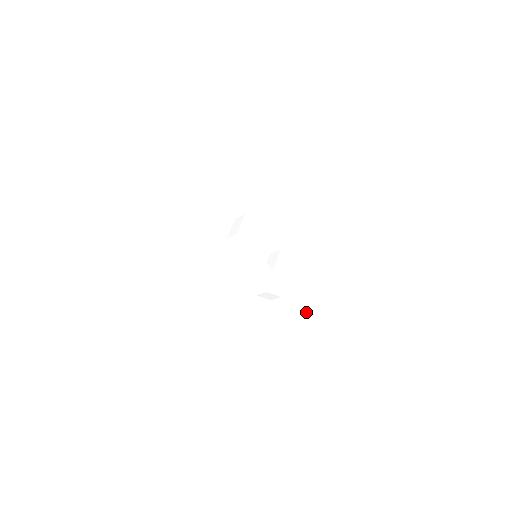
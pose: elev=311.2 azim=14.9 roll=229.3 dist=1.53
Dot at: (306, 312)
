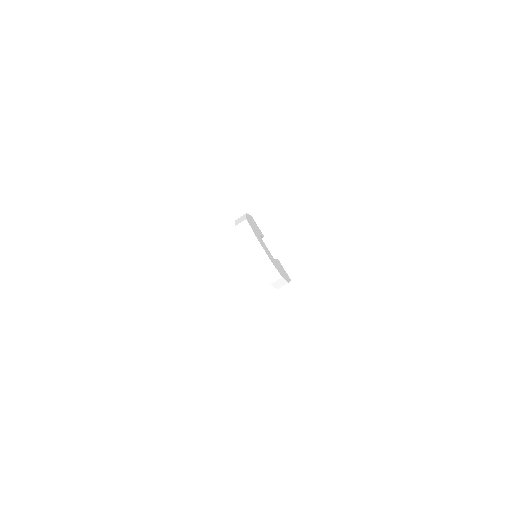
Dot at: (296, 356)
